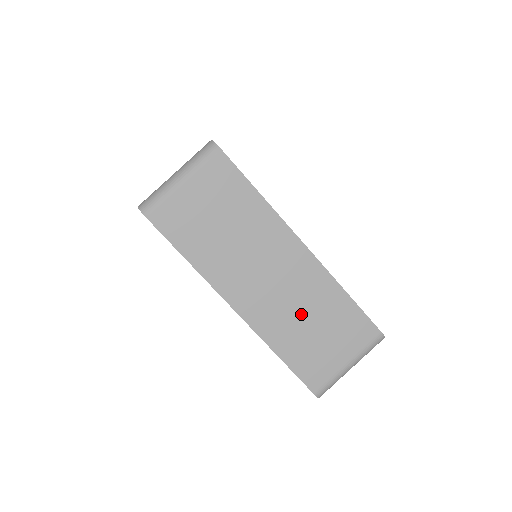
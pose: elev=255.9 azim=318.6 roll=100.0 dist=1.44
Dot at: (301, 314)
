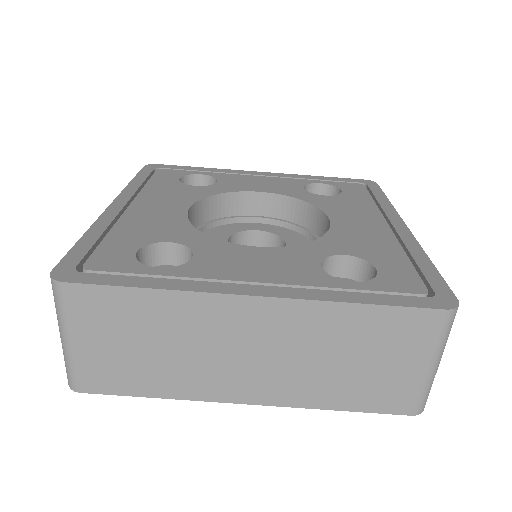
Dot at: (322, 361)
